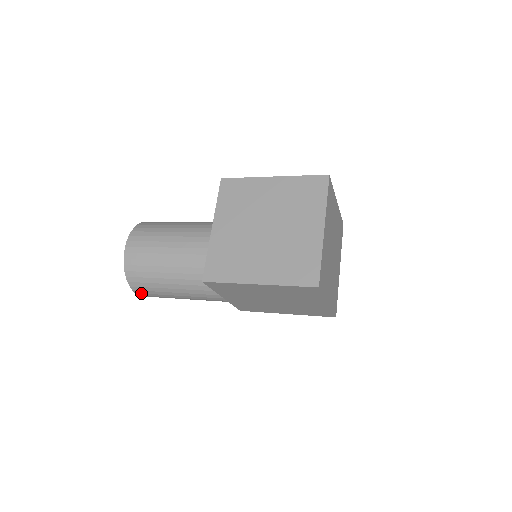
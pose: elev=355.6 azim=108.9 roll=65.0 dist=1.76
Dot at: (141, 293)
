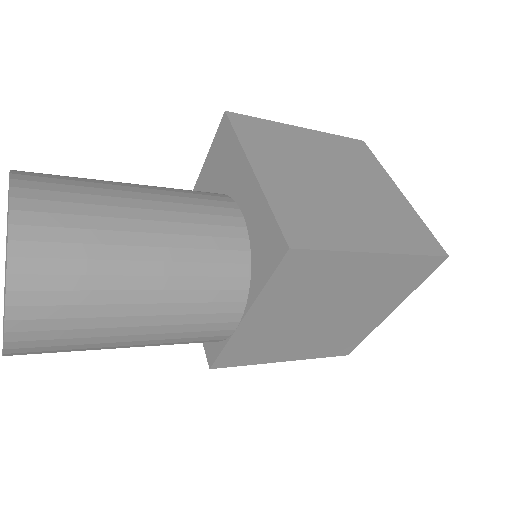
Dot at: (26, 330)
